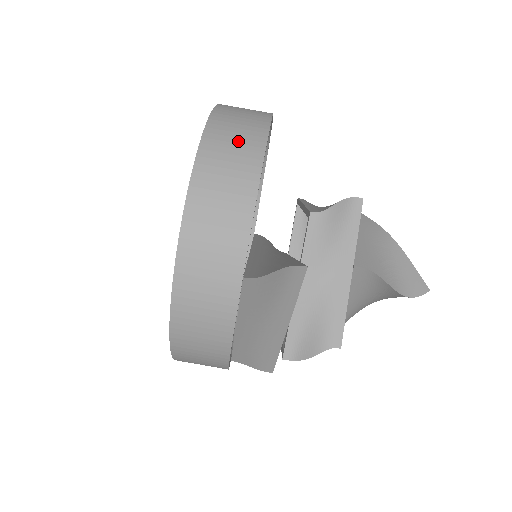
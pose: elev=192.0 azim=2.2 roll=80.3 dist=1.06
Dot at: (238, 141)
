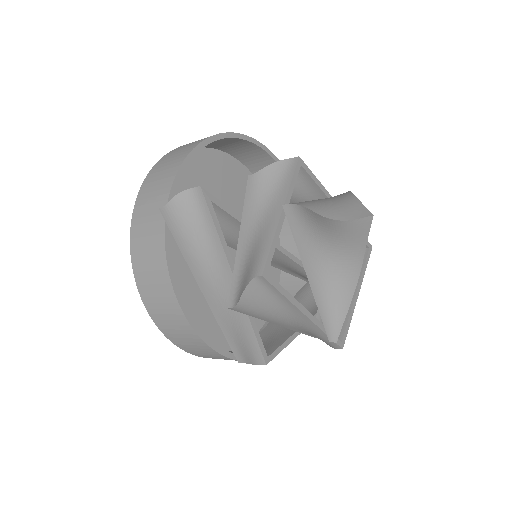
Dot at: (194, 142)
